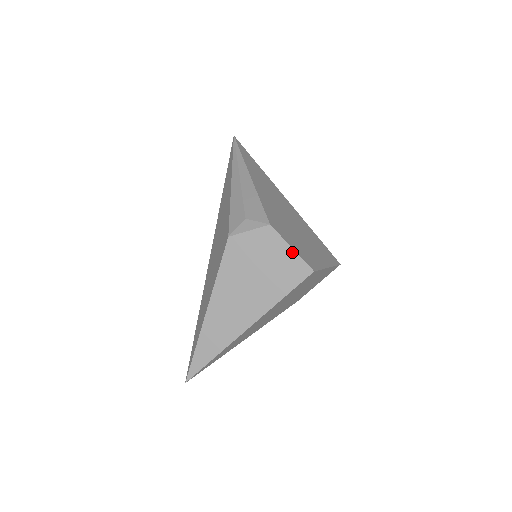
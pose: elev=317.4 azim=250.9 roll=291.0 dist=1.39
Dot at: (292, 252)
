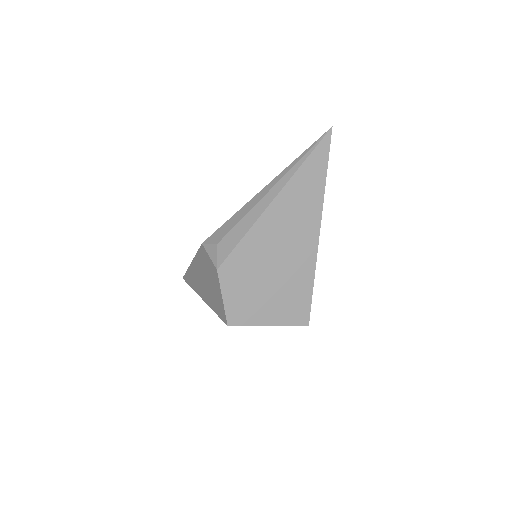
Dot at: (222, 300)
